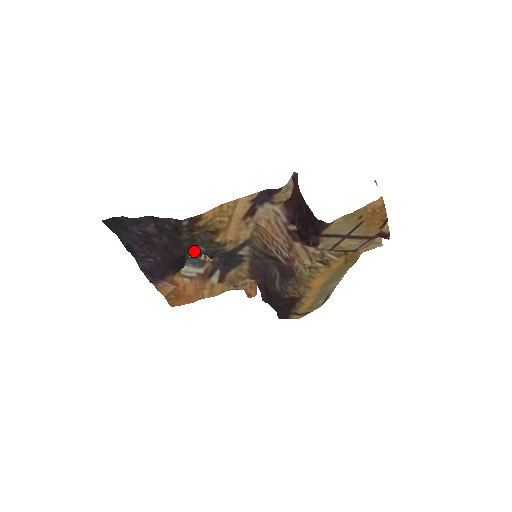
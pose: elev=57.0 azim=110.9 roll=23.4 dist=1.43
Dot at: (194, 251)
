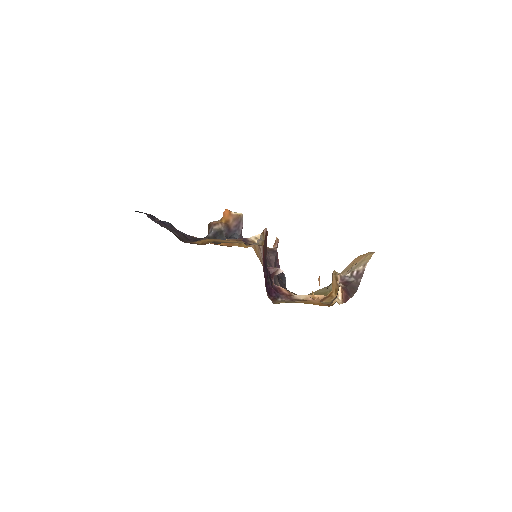
Dot at: occluded
